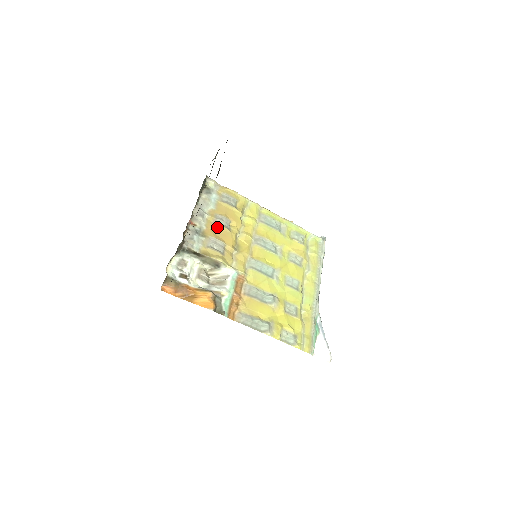
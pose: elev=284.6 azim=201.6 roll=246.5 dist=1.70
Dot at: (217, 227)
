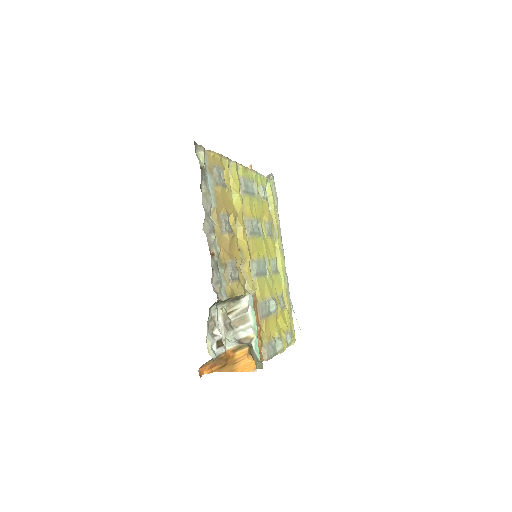
Dot at: (226, 238)
